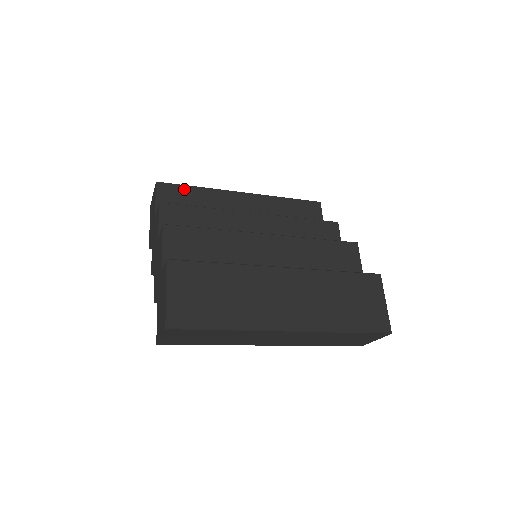
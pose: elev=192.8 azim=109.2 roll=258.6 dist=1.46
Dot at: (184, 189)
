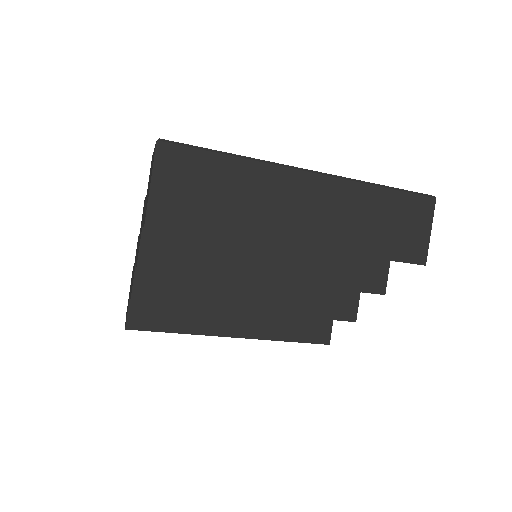
Dot at: occluded
